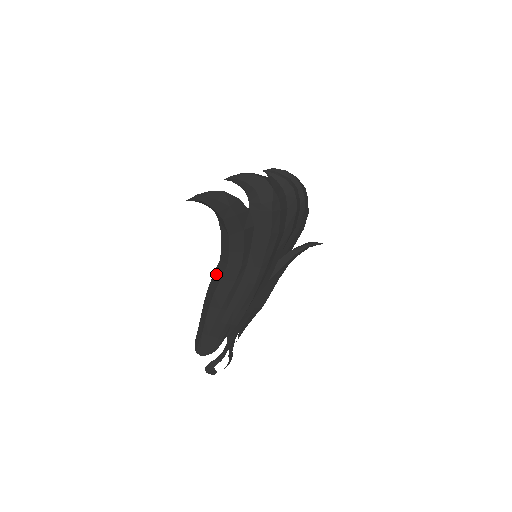
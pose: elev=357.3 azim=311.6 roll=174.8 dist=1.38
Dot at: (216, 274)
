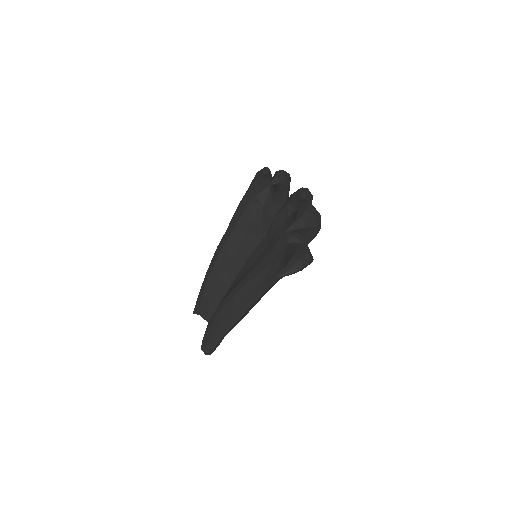
Dot at: (248, 299)
